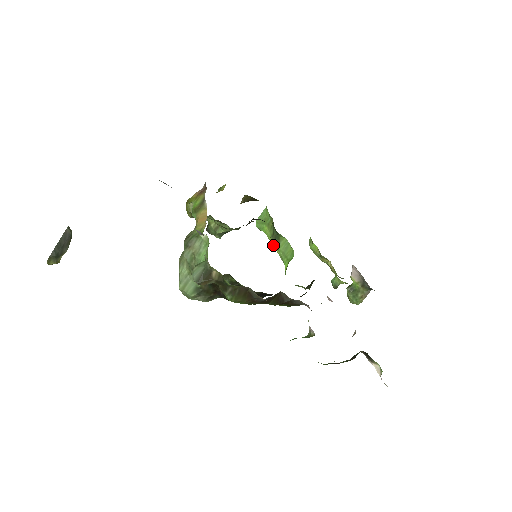
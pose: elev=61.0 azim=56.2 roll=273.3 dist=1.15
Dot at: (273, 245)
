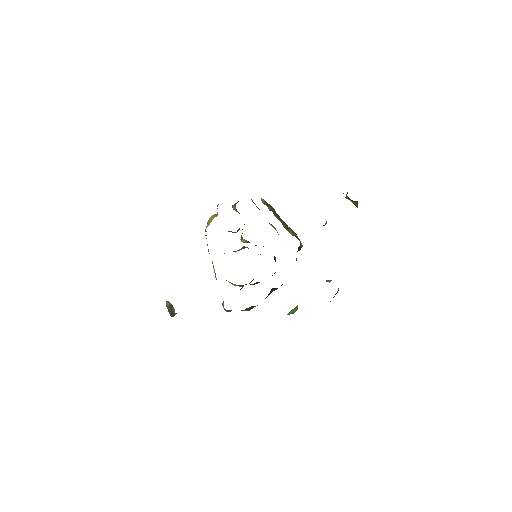
Dot at: occluded
